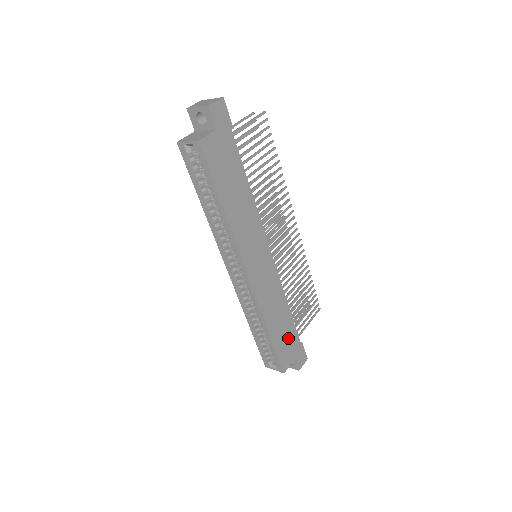
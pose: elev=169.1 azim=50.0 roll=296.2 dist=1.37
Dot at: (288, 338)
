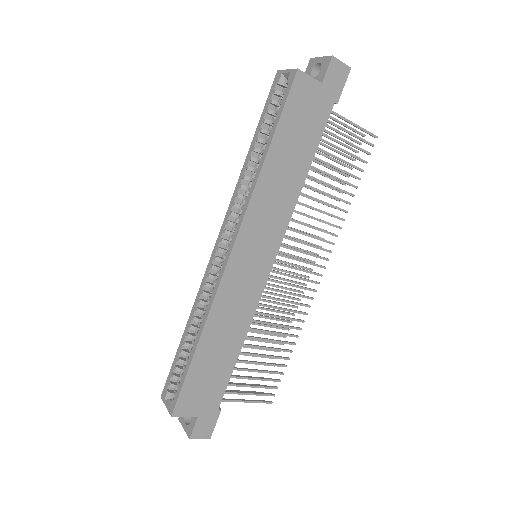
Dot at: (211, 381)
